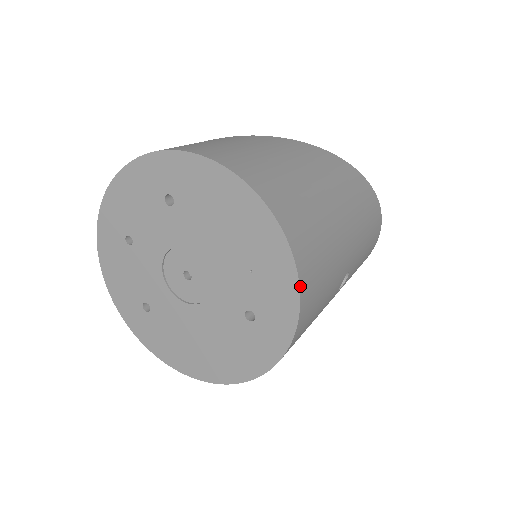
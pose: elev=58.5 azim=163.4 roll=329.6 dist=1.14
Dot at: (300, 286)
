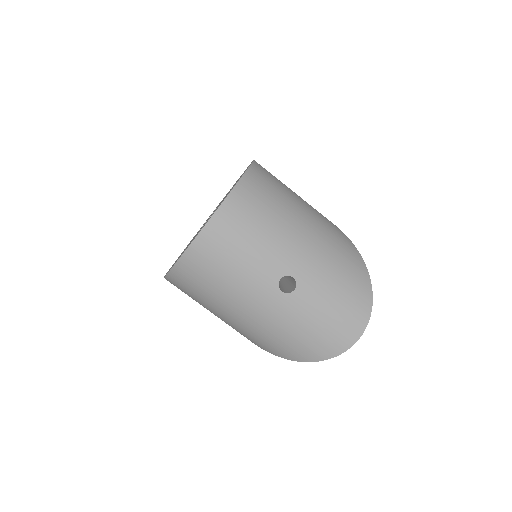
Dot at: (231, 192)
